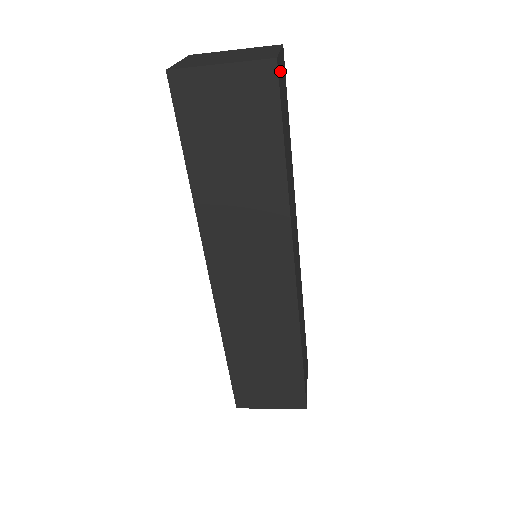
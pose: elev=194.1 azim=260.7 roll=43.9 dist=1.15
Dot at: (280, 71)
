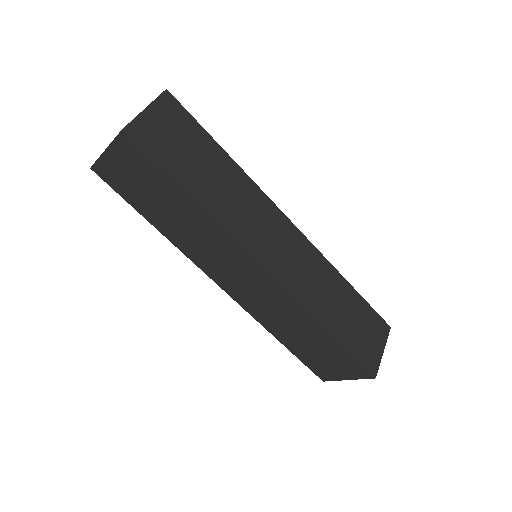
Dot at: (146, 128)
